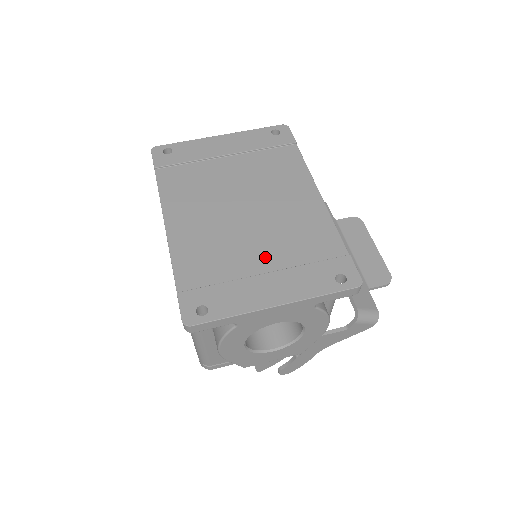
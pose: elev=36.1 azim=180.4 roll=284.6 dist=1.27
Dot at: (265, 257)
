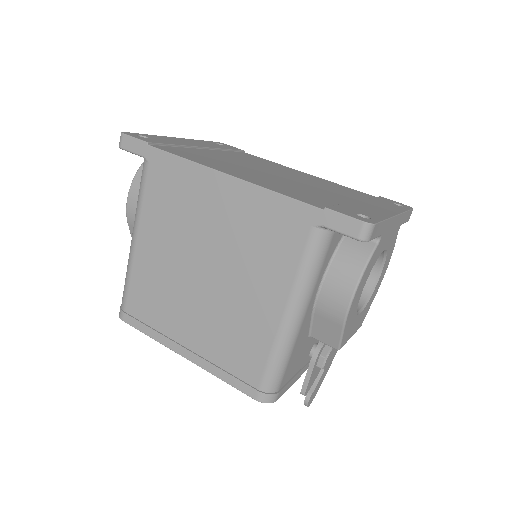
Dot at: (339, 195)
